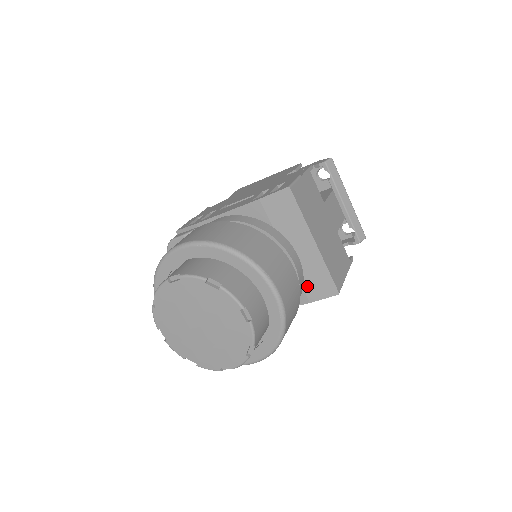
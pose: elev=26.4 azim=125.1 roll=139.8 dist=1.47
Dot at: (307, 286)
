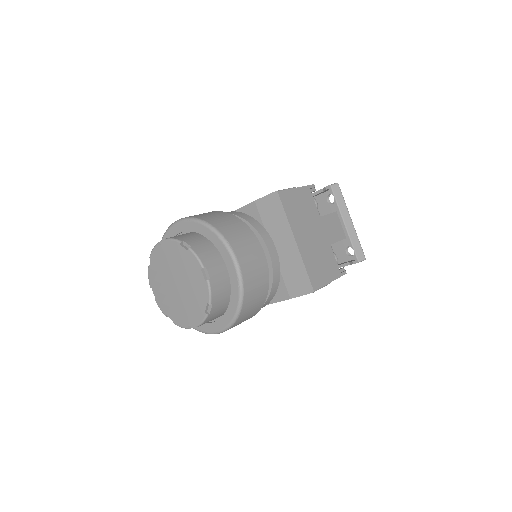
Dot at: (288, 282)
